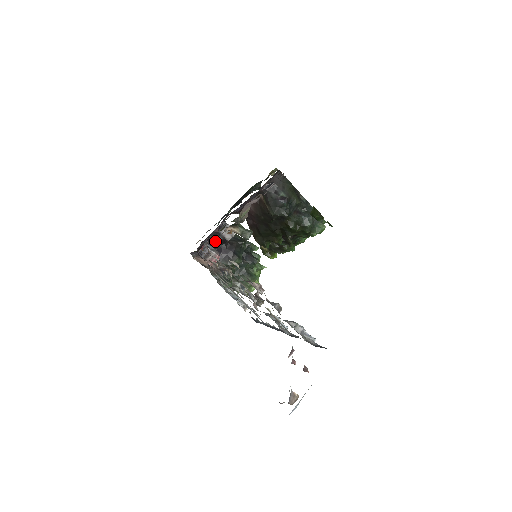
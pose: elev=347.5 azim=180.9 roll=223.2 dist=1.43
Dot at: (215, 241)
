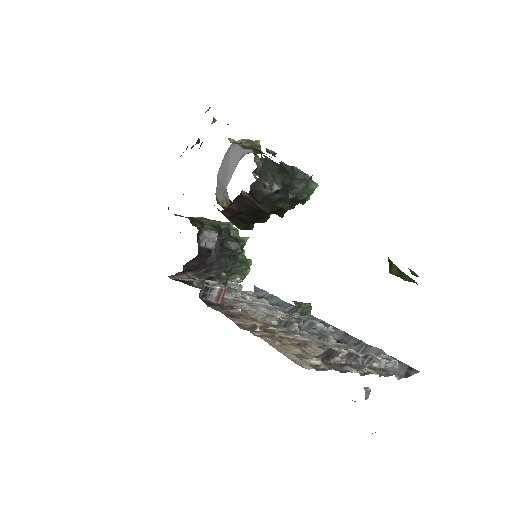
Dot at: occluded
